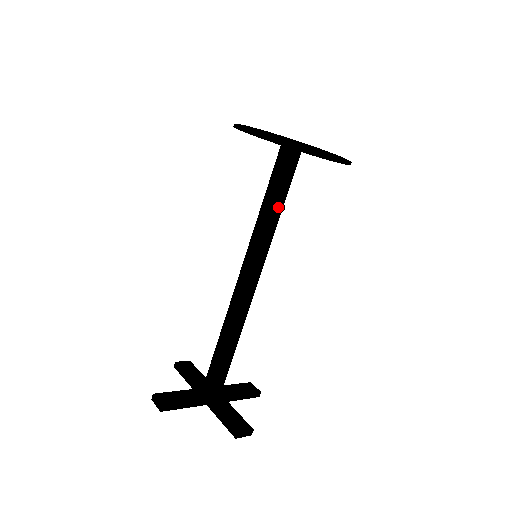
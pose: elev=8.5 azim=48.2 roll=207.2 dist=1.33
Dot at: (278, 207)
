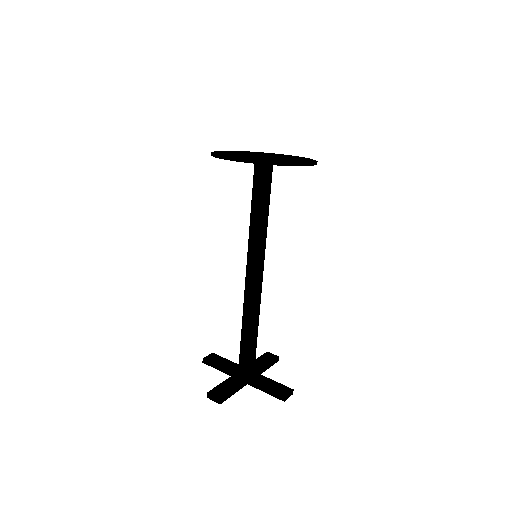
Dot at: (266, 213)
